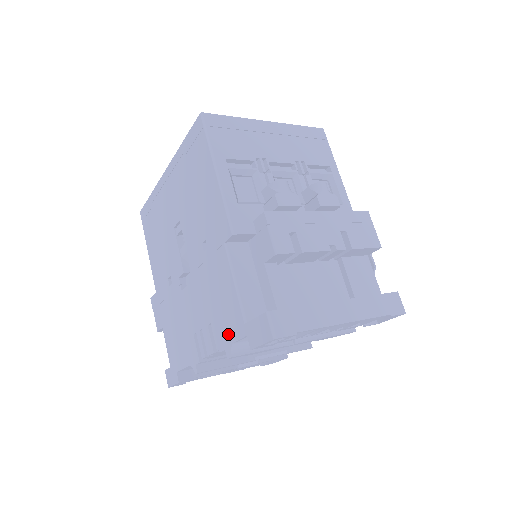
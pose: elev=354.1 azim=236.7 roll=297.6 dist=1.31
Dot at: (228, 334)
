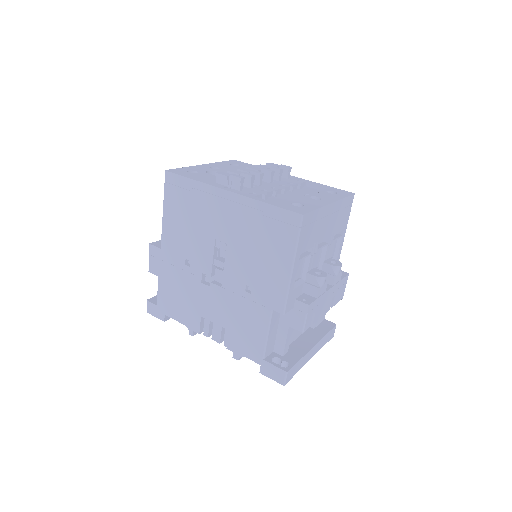
Dot at: (242, 349)
